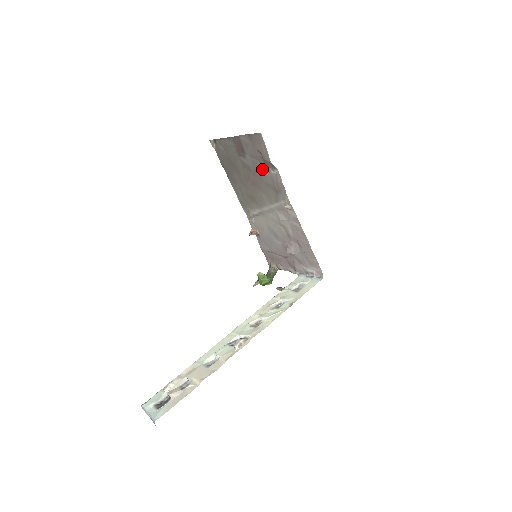
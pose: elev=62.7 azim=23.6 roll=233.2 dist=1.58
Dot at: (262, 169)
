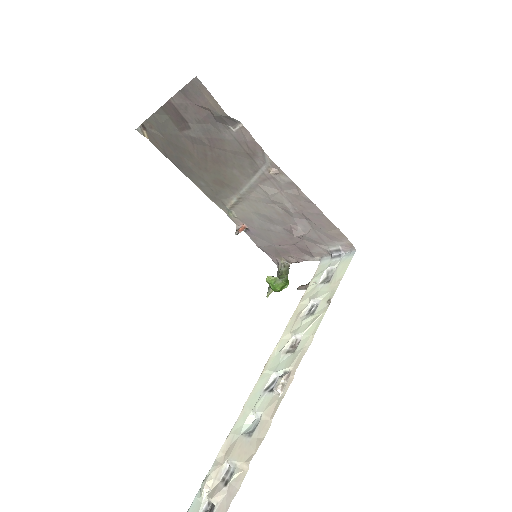
Dot at: (219, 133)
